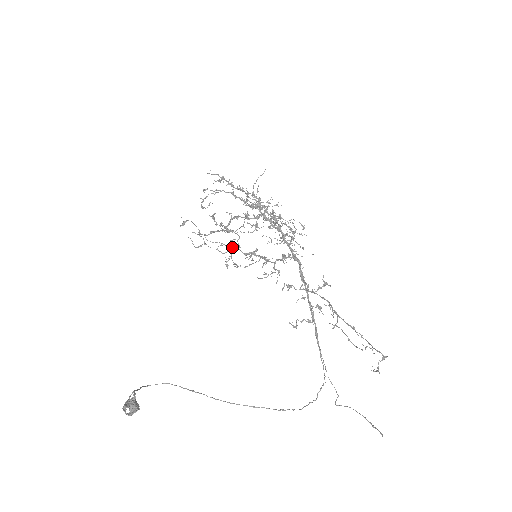
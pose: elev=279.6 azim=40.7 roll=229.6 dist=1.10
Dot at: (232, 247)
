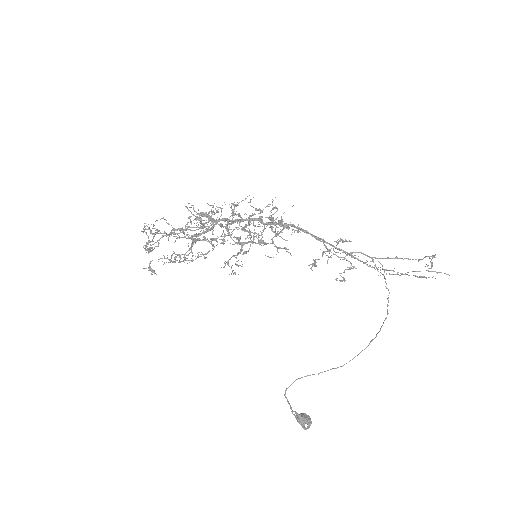
Dot at: occluded
